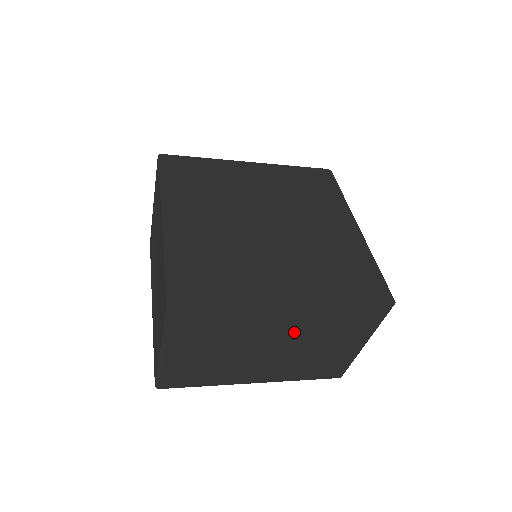
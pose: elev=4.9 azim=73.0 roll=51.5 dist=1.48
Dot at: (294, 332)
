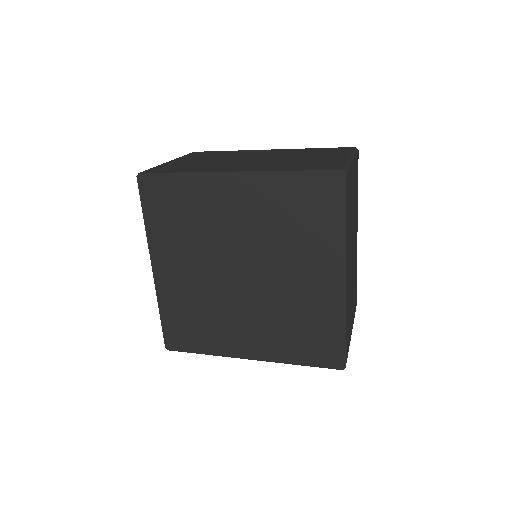
Dot at: occluded
